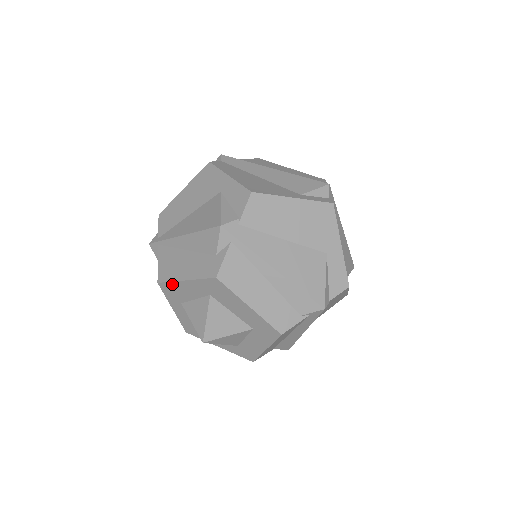
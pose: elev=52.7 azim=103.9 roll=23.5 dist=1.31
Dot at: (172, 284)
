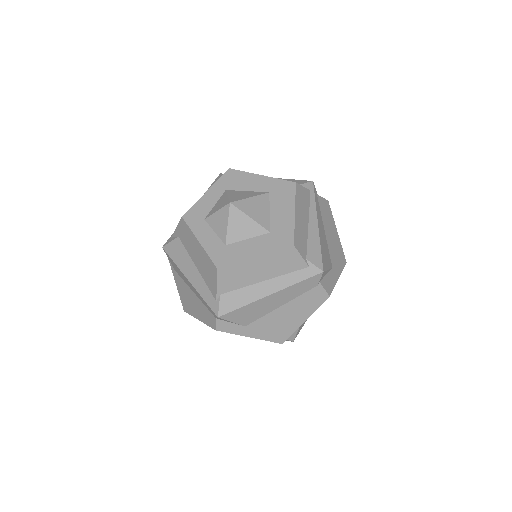
Dot at: (244, 174)
